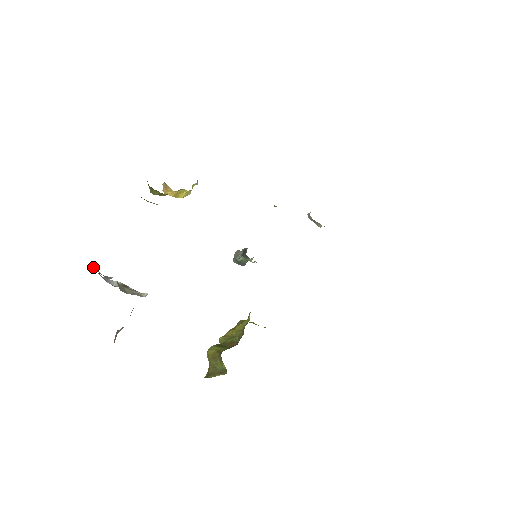
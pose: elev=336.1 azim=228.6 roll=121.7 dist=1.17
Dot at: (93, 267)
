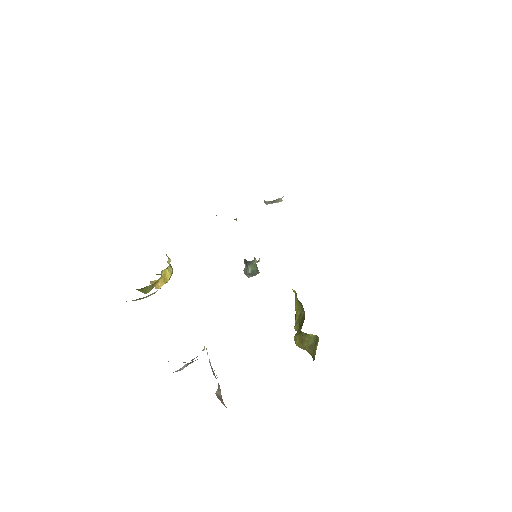
Dot at: occluded
